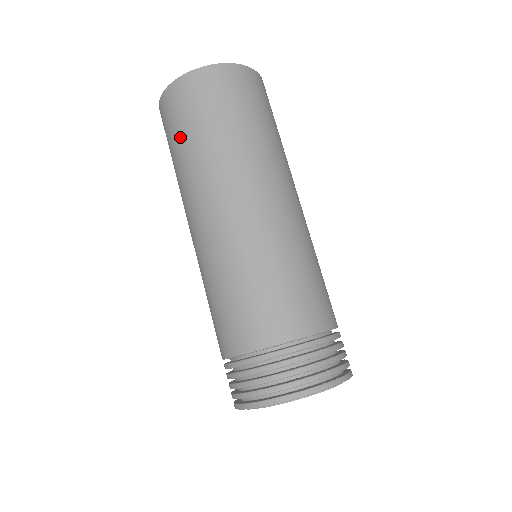
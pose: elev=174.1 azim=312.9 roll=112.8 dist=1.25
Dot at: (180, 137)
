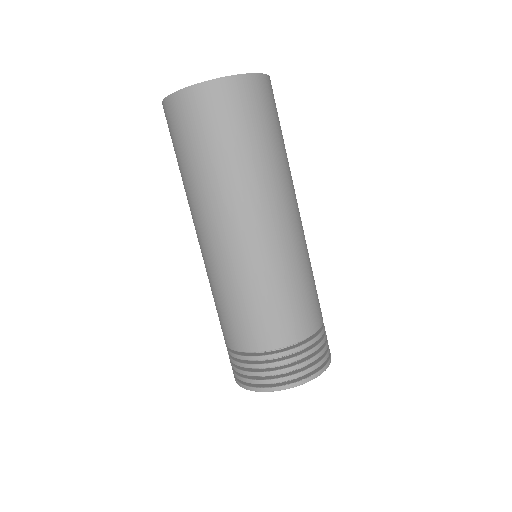
Dot at: (182, 153)
